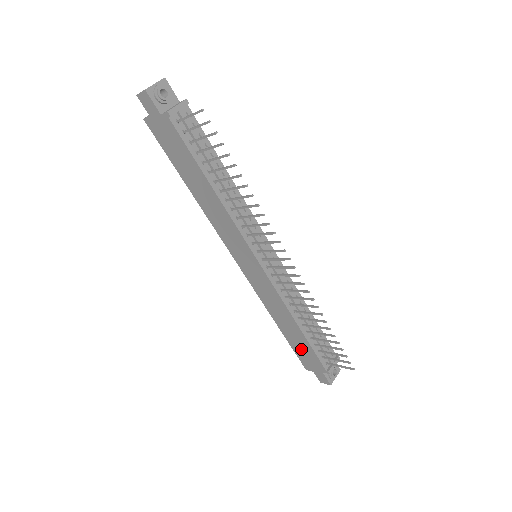
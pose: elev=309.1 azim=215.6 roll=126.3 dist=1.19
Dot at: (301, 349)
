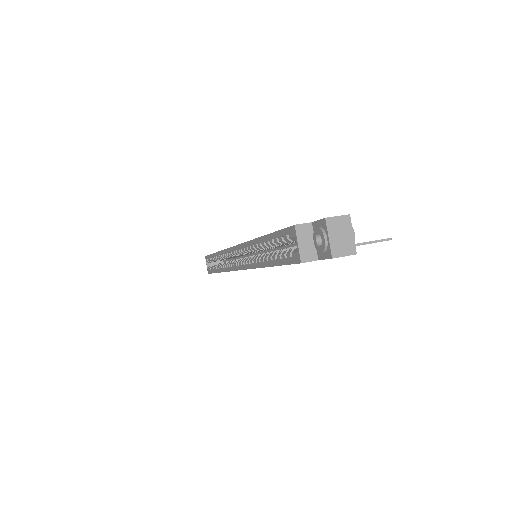
Dot at: occluded
